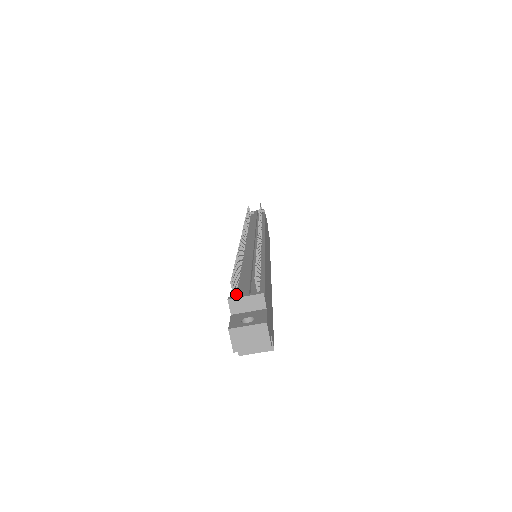
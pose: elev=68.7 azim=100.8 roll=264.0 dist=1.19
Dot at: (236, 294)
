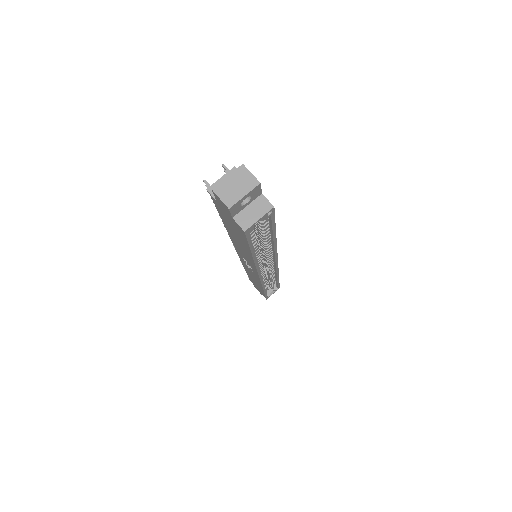
Dot at: occluded
